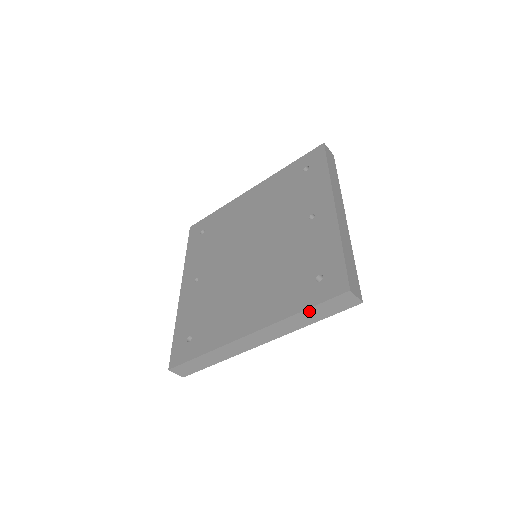
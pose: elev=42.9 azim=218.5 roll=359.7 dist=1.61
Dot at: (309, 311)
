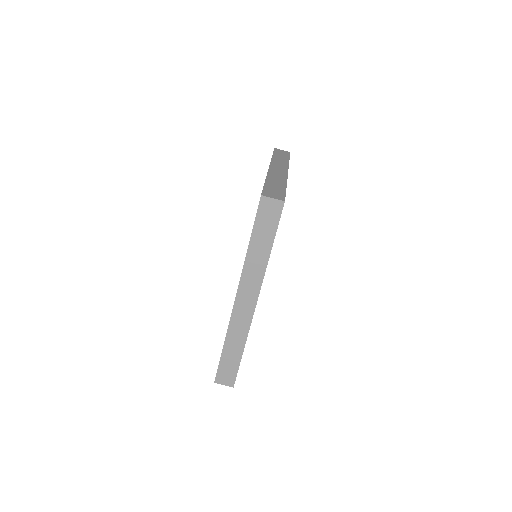
Dot at: (254, 240)
